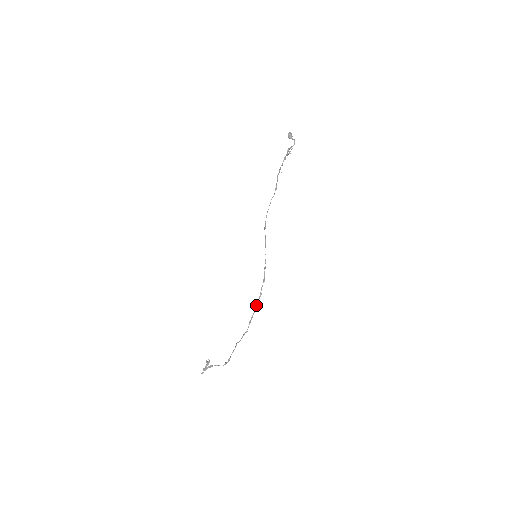
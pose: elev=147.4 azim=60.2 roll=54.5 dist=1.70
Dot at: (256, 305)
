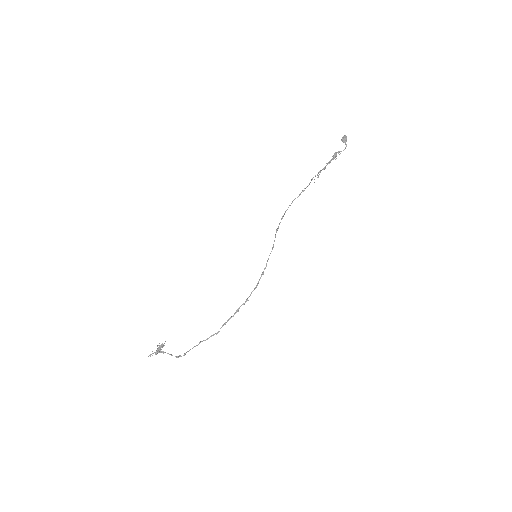
Dot at: (238, 309)
